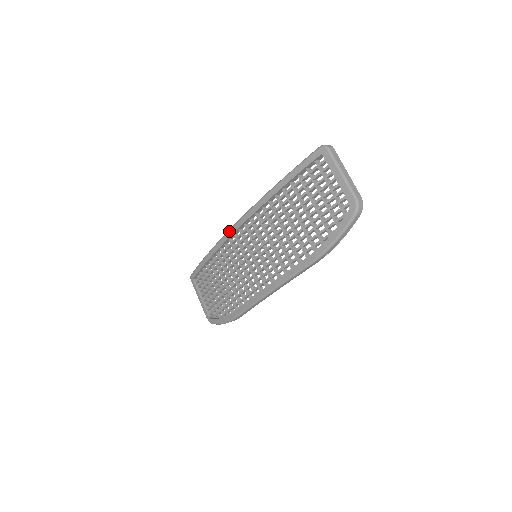
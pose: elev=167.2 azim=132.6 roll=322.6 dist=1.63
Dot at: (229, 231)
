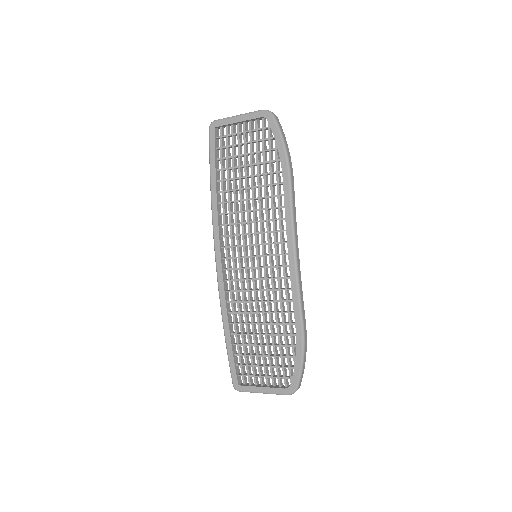
Dot at: (217, 271)
